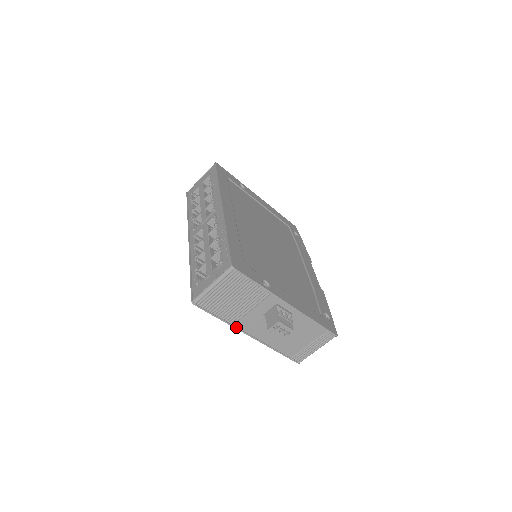
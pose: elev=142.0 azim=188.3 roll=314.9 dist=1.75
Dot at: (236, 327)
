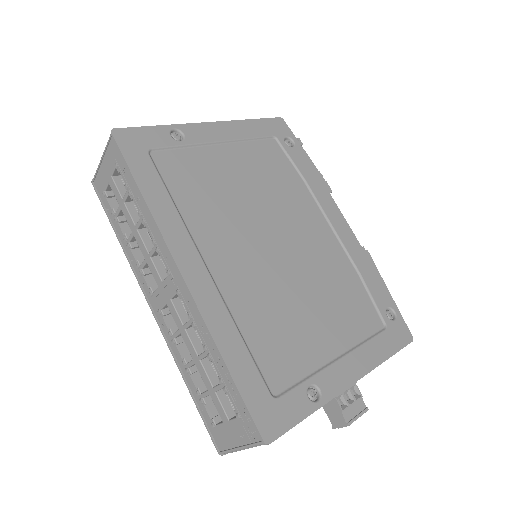
Dot at: occluded
